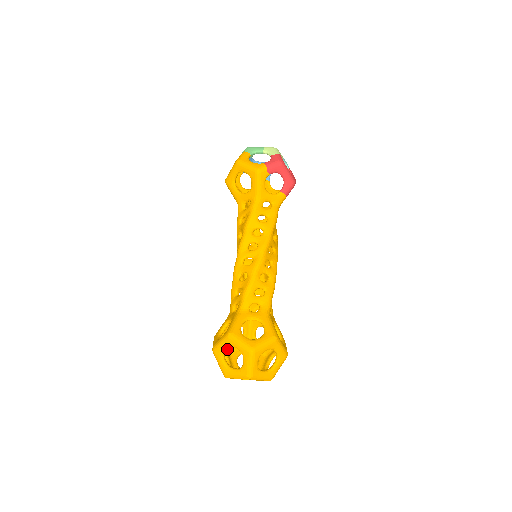
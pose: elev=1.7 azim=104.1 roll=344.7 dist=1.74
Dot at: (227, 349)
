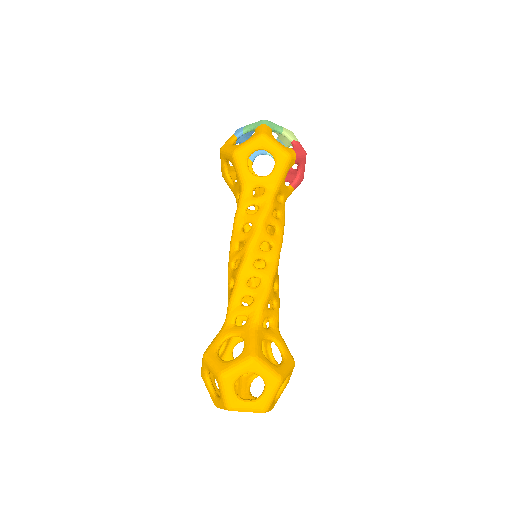
Dot at: occluded
